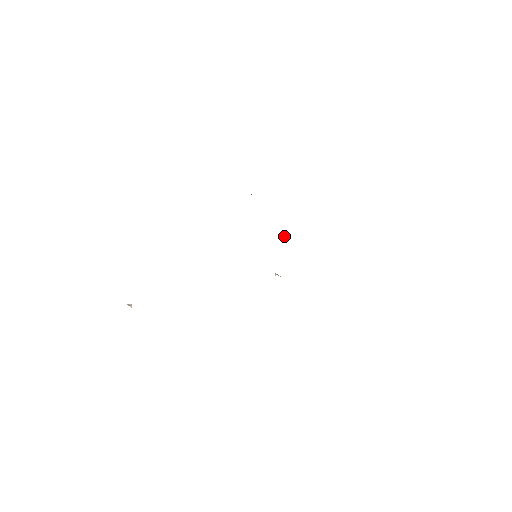
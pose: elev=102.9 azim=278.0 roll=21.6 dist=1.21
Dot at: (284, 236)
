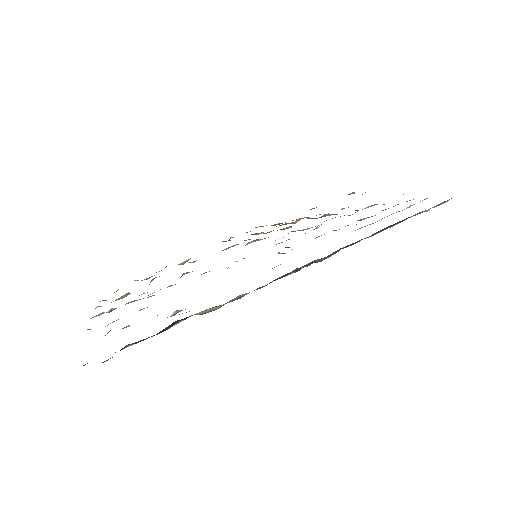
Dot at: occluded
